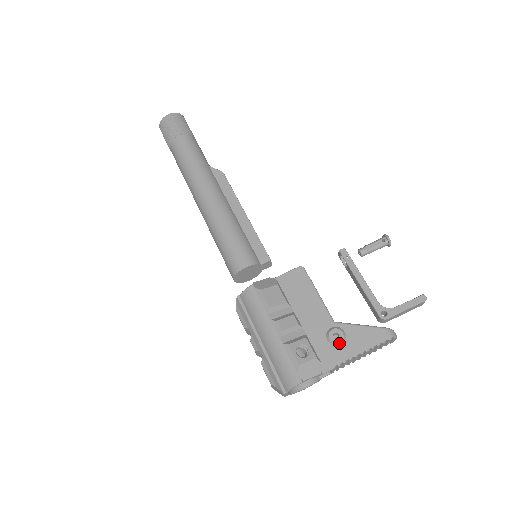
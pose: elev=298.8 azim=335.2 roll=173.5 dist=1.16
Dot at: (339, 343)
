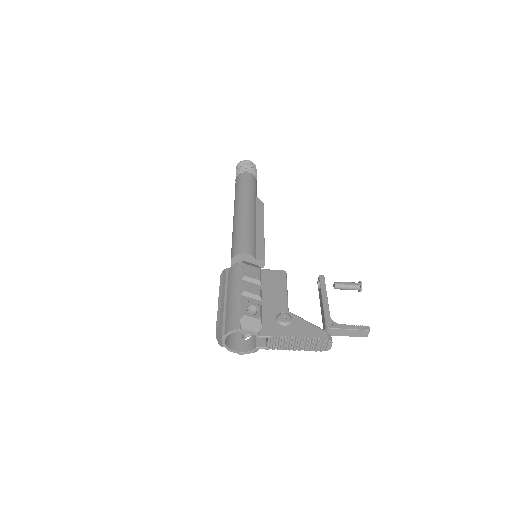
Dot at: (284, 323)
